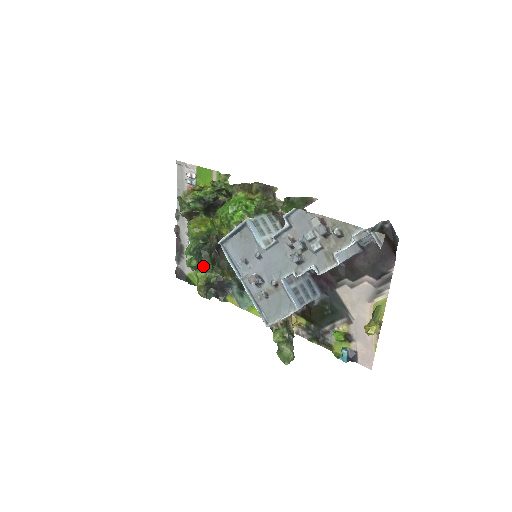
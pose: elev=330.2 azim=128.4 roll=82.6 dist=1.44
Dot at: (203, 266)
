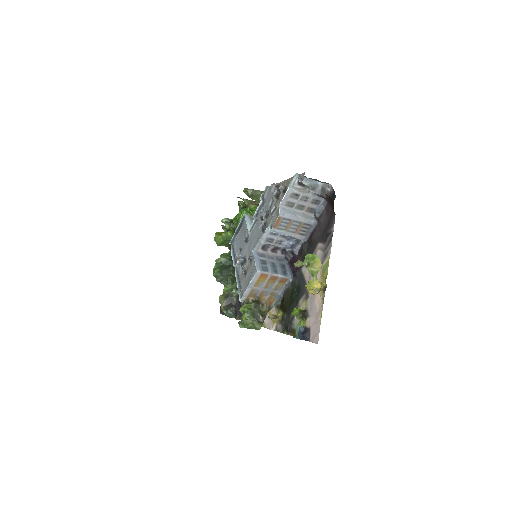
Dot at: (226, 279)
